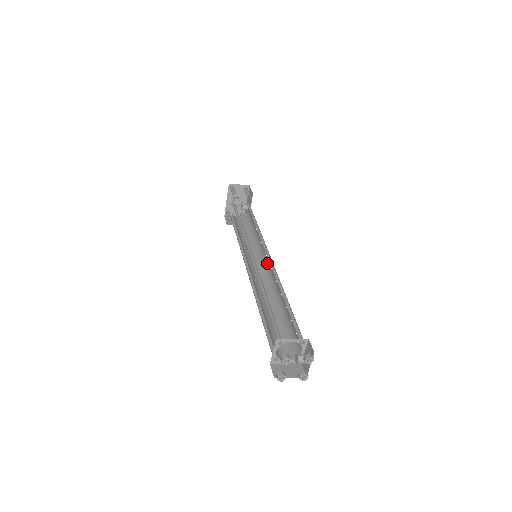
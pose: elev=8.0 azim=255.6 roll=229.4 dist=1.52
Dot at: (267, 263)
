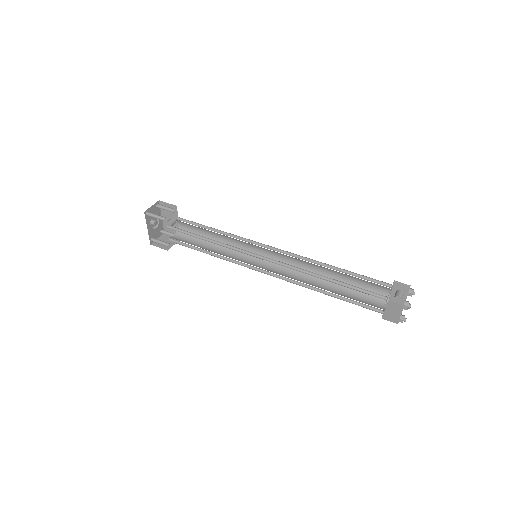
Dot at: (270, 255)
